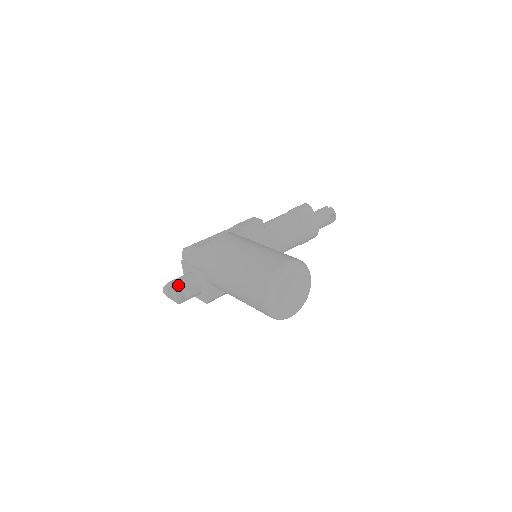
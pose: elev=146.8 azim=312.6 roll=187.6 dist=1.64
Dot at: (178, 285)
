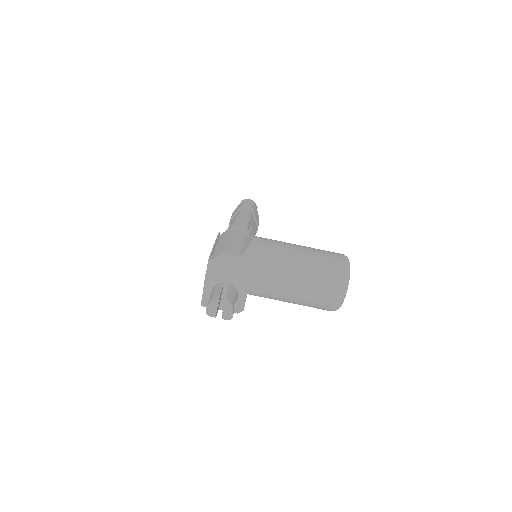
Dot at: (229, 299)
